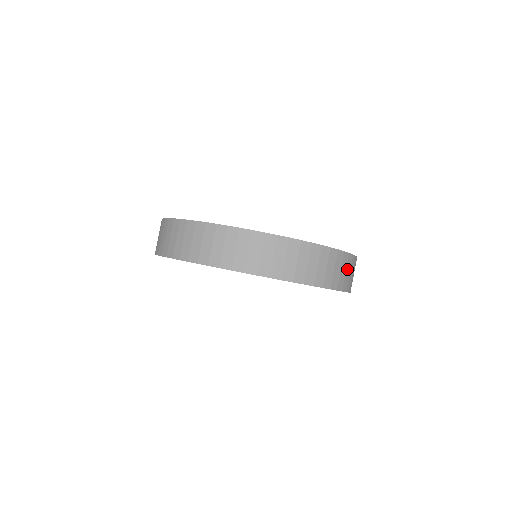
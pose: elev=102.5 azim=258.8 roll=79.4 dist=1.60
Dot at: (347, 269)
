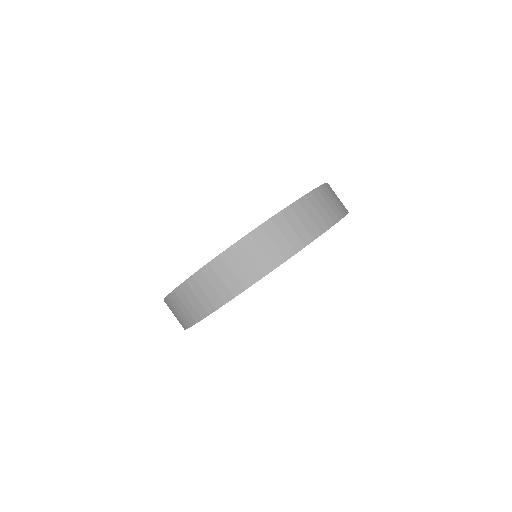
Dot at: occluded
